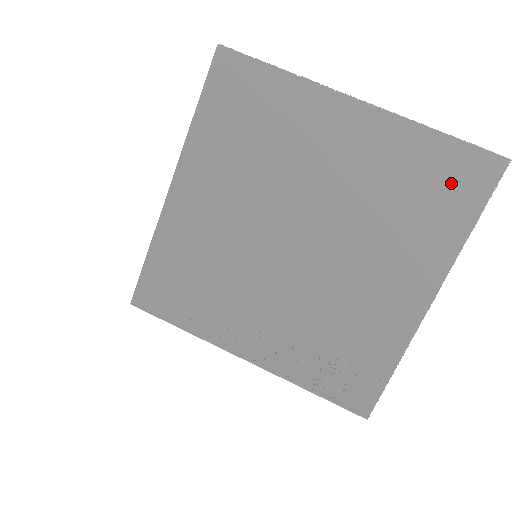
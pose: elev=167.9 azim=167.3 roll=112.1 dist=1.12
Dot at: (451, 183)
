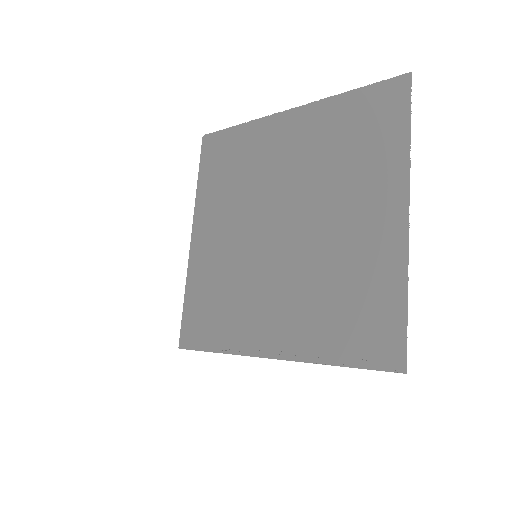
Dot at: (375, 115)
